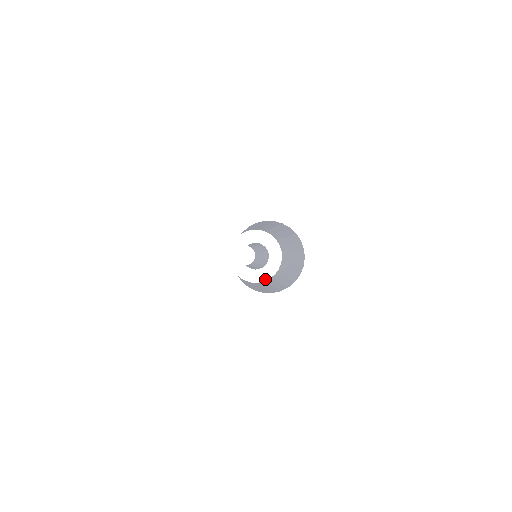
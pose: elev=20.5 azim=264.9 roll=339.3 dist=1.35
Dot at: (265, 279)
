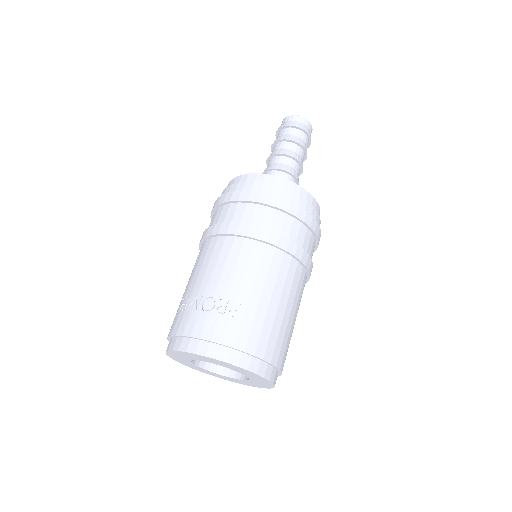
Dot at: occluded
